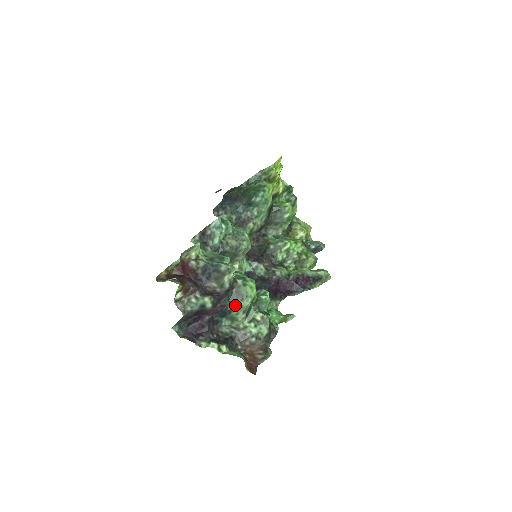
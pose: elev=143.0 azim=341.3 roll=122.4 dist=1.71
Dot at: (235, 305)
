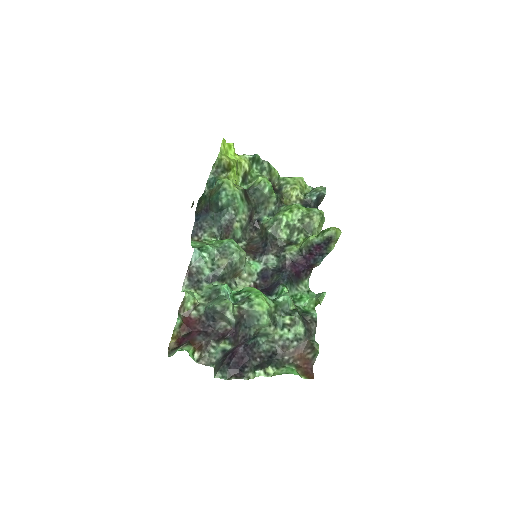
Dot at: (256, 327)
